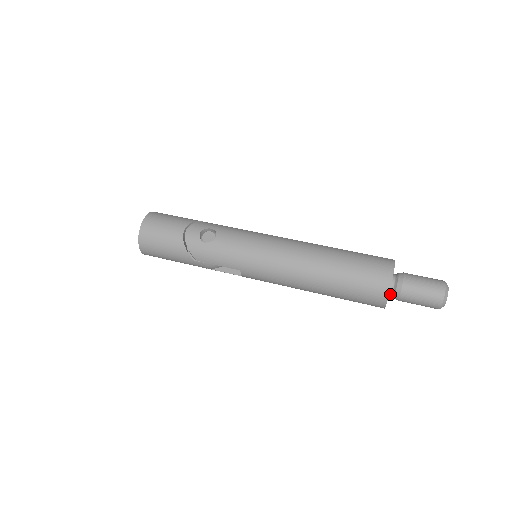
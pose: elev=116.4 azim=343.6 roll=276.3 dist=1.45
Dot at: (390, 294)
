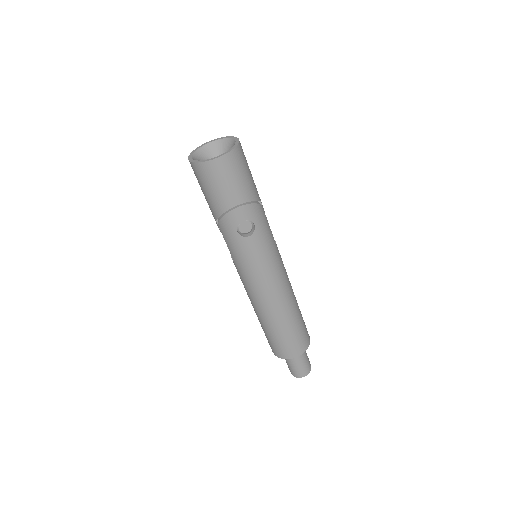
Dot at: occluded
